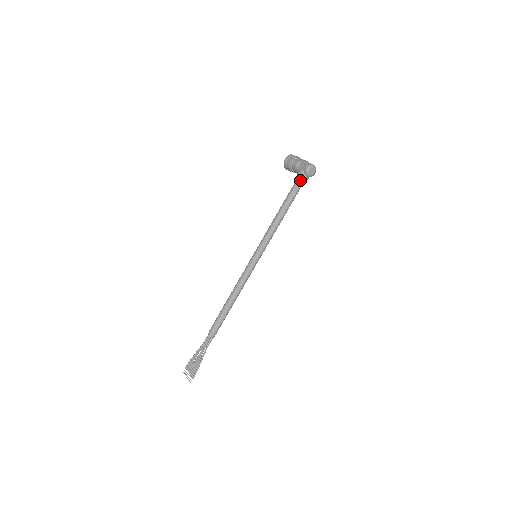
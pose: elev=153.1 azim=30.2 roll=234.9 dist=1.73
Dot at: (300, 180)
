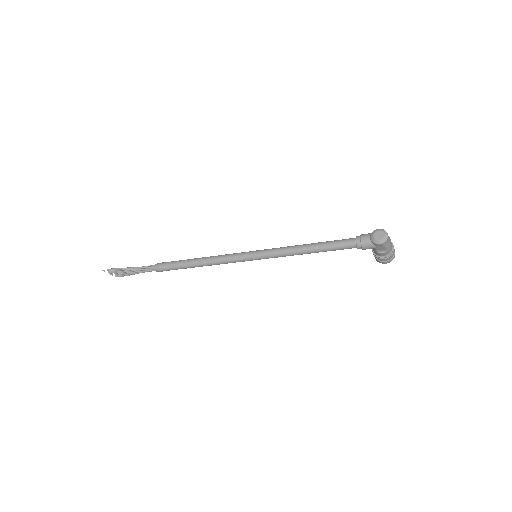
Dot at: (361, 235)
